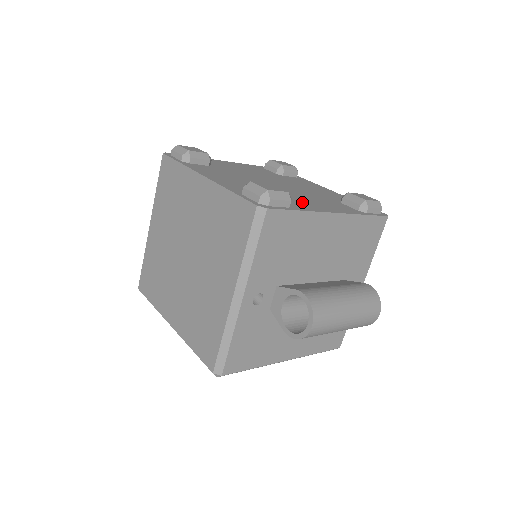
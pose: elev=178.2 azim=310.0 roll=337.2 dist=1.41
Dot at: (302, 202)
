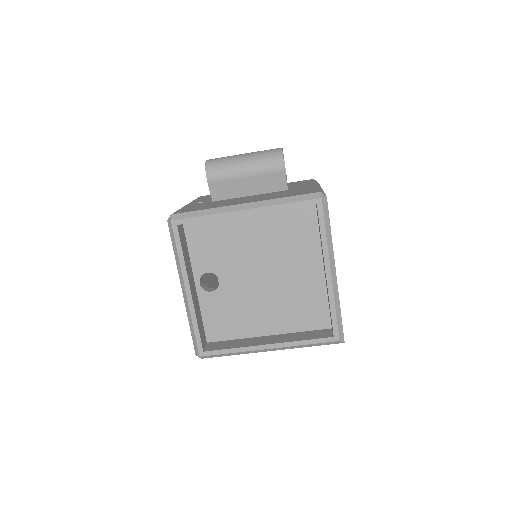
Dot at: occluded
